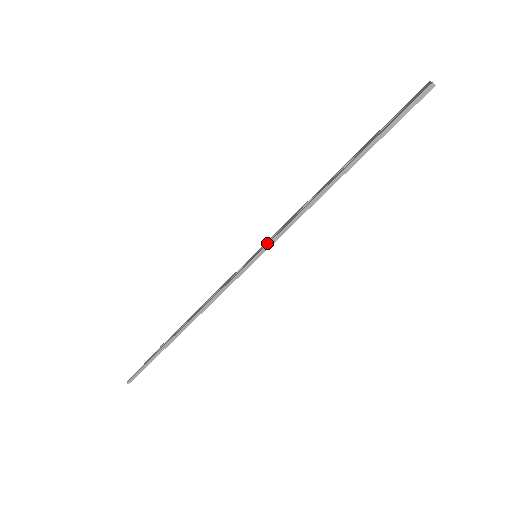
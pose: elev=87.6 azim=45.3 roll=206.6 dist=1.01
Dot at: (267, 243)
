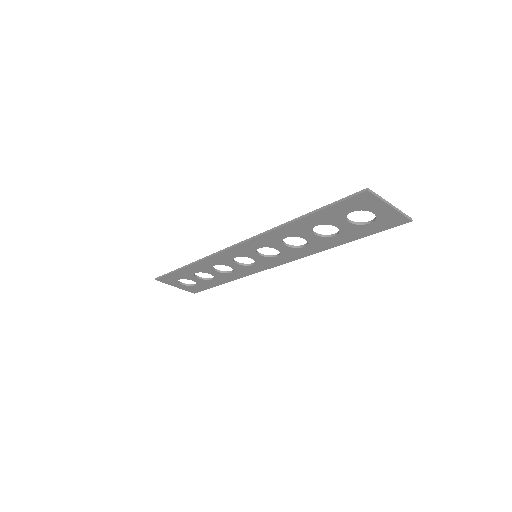
Dot at: (258, 243)
